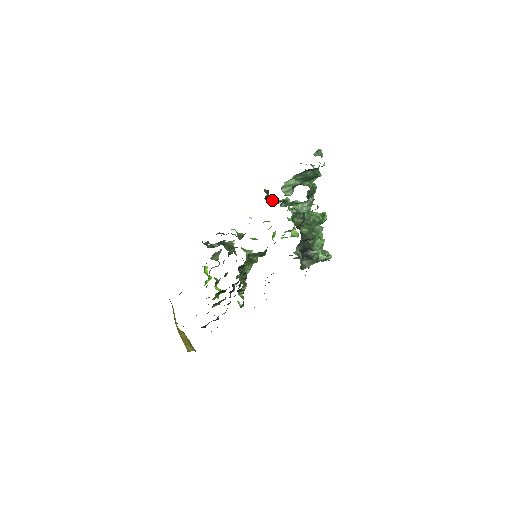
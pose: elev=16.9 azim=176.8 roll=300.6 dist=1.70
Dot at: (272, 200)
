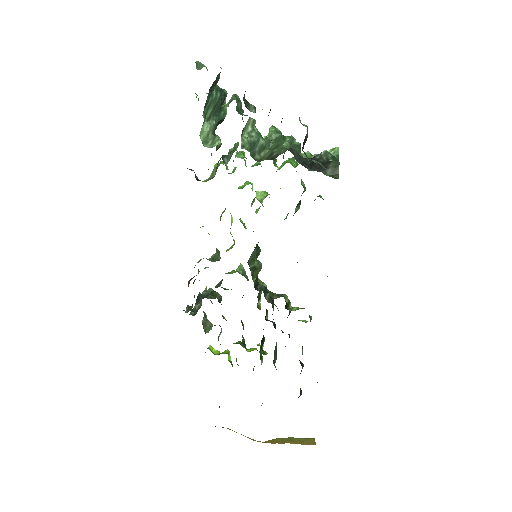
Dot at: (204, 181)
